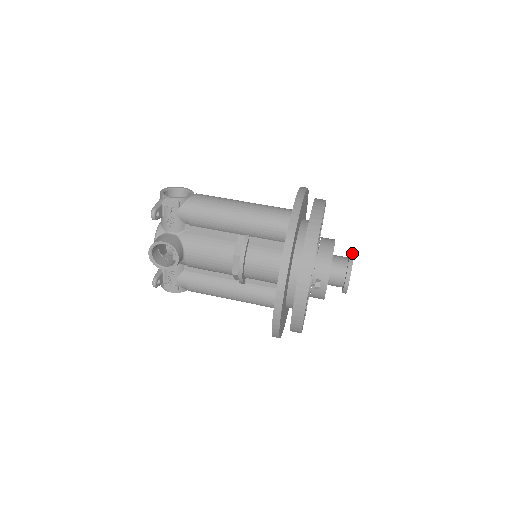
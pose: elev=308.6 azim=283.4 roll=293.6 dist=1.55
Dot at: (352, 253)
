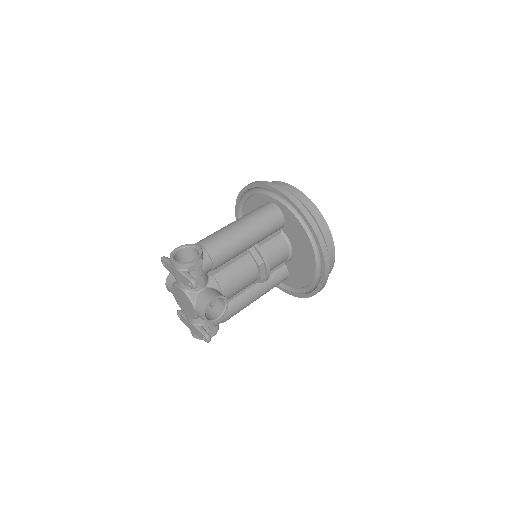
Dot at: occluded
